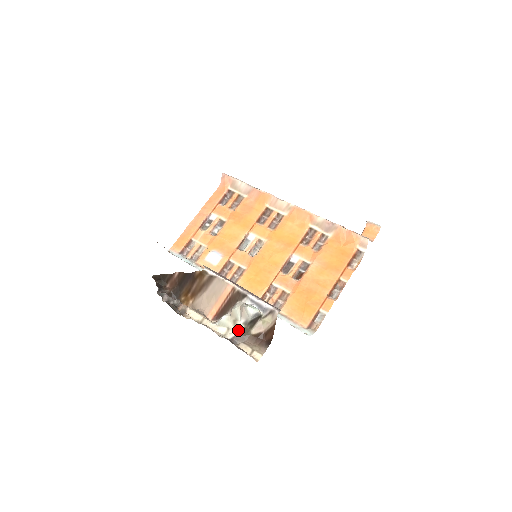
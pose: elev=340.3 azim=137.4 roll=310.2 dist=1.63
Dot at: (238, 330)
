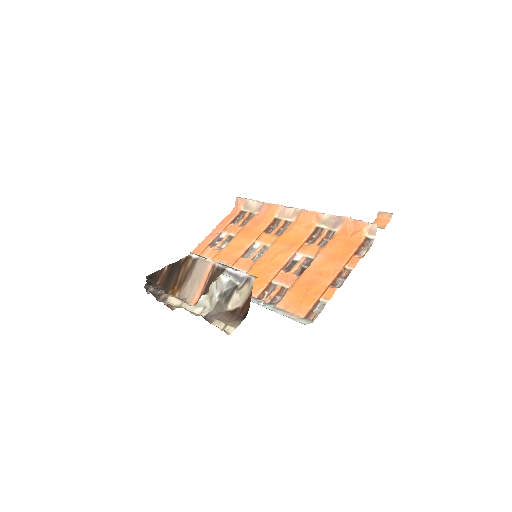
Dot at: (213, 305)
